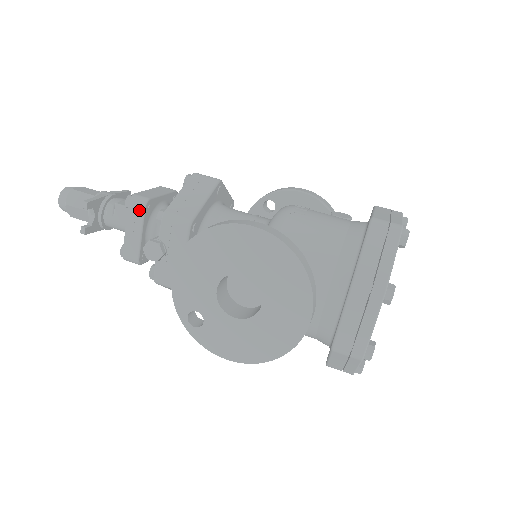
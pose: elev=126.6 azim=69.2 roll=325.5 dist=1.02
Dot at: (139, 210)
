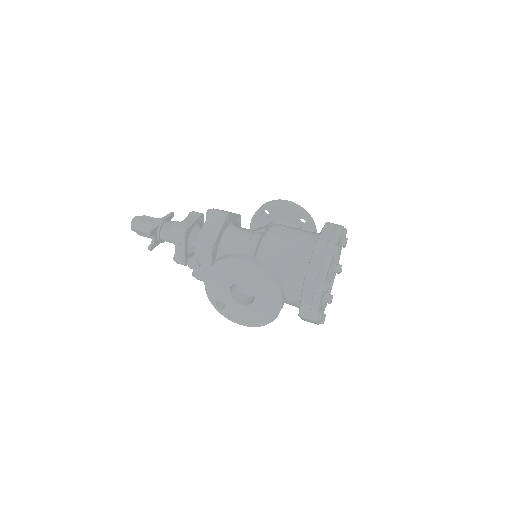
Dot at: (181, 237)
